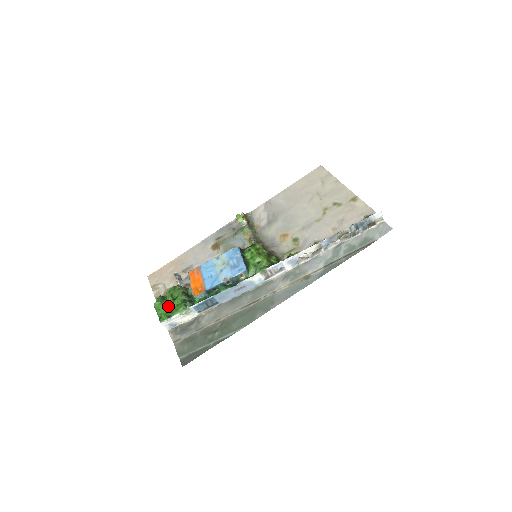
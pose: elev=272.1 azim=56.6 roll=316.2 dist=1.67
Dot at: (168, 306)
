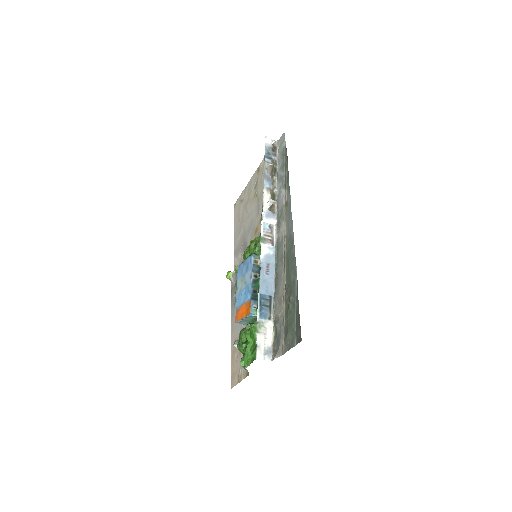
Dot at: (248, 348)
